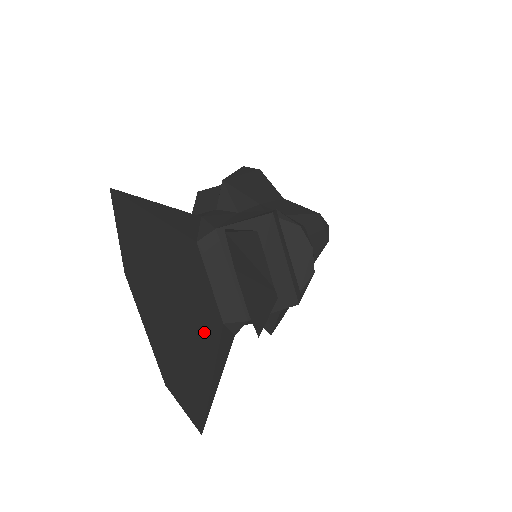
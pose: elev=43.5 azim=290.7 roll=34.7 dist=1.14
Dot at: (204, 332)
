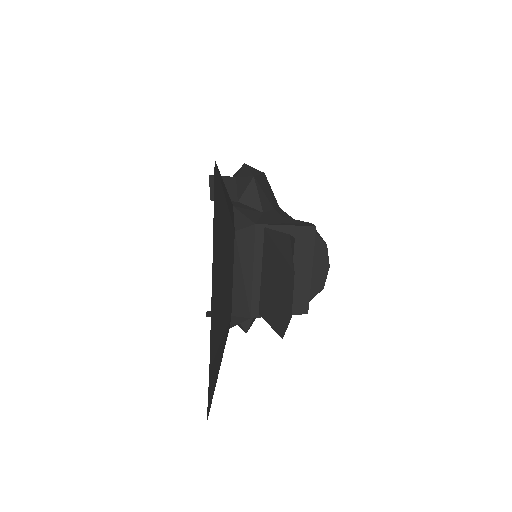
Dot at: (225, 322)
